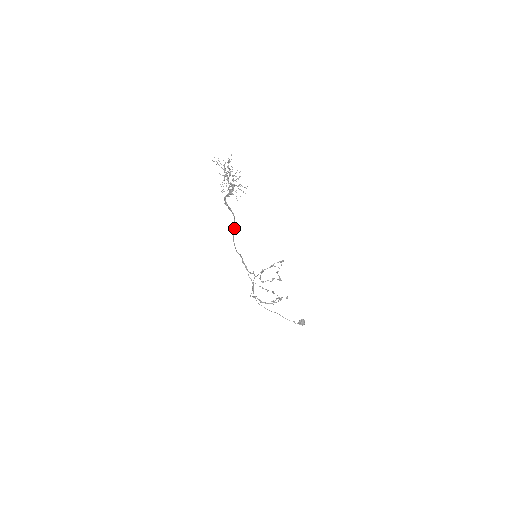
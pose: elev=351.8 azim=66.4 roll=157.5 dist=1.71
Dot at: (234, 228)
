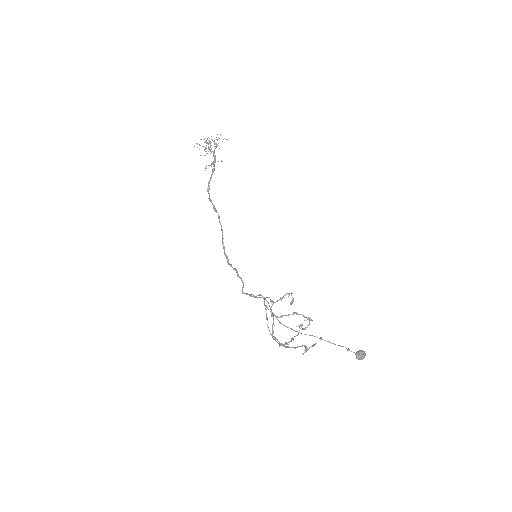
Dot at: (223, 238)
